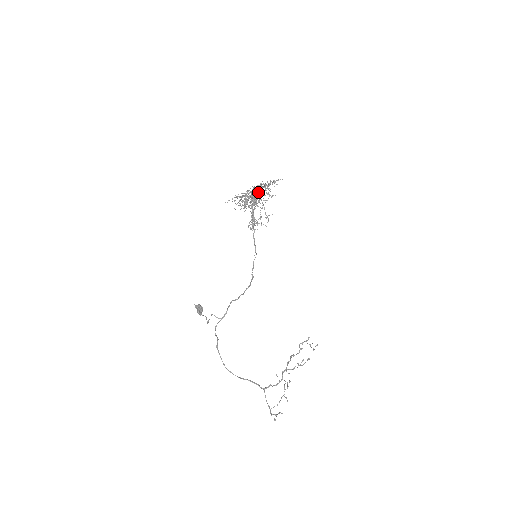
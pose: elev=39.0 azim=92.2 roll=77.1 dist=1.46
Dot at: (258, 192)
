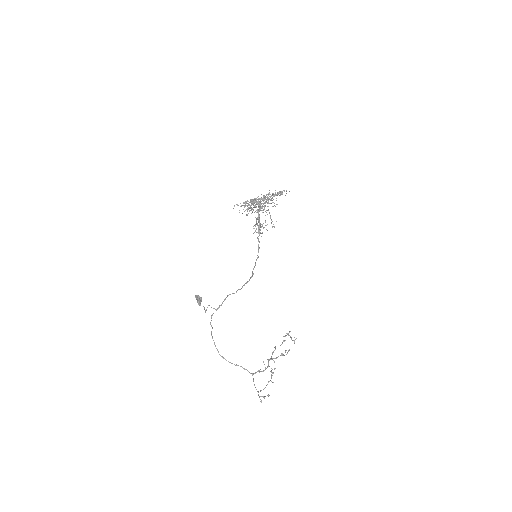
Dot at: occluded
